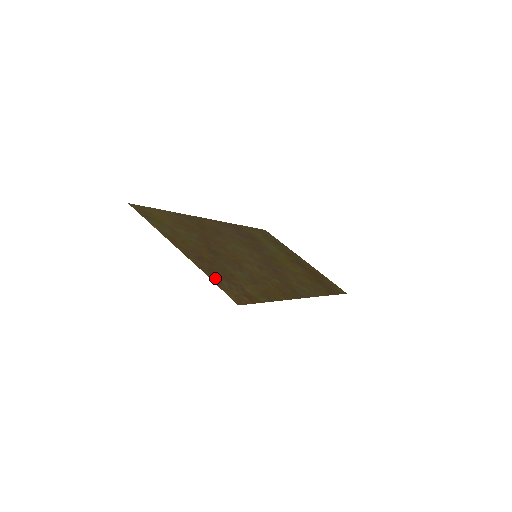
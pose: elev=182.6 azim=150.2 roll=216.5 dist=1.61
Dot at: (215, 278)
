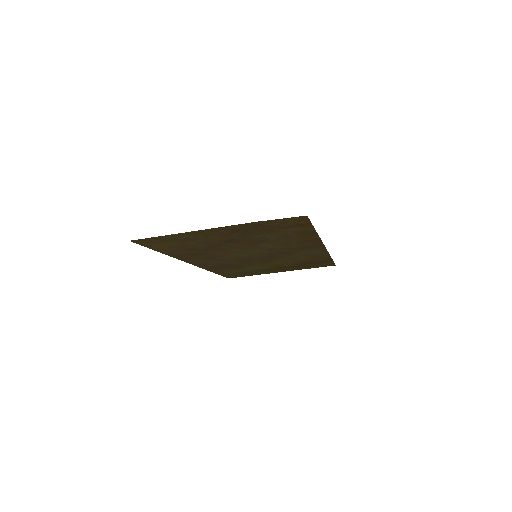
Dot at: (265, 223)
